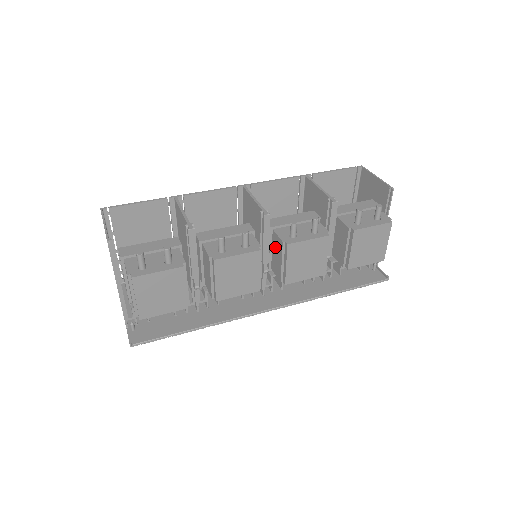
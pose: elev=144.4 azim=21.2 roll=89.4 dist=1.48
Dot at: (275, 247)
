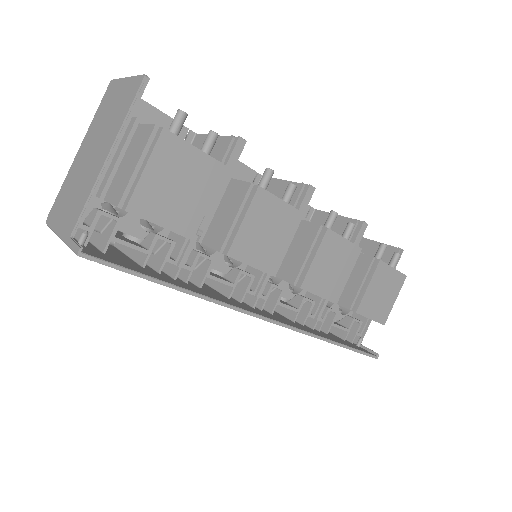
Dot at: (297, 239)
